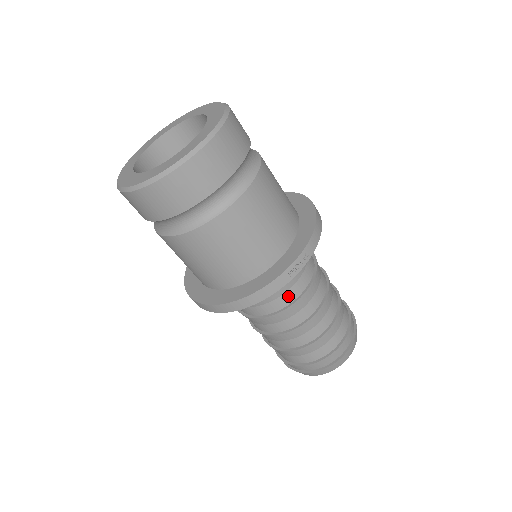
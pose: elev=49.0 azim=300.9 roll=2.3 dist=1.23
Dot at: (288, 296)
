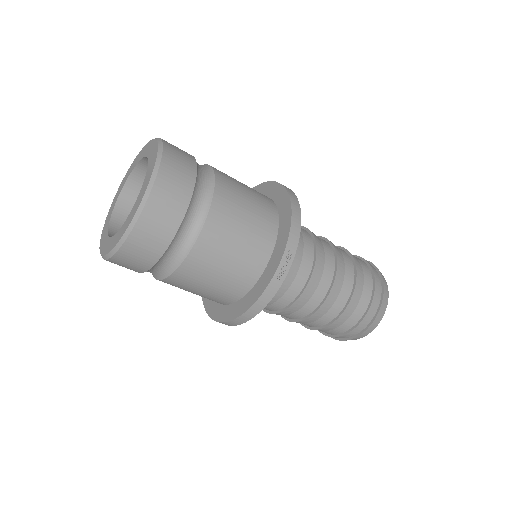
Dot at: (294, 288)
